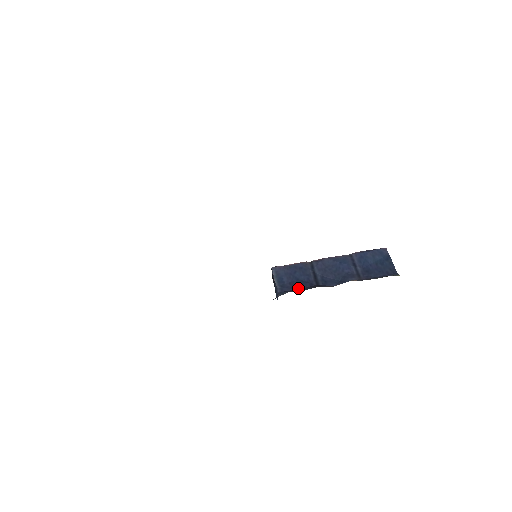
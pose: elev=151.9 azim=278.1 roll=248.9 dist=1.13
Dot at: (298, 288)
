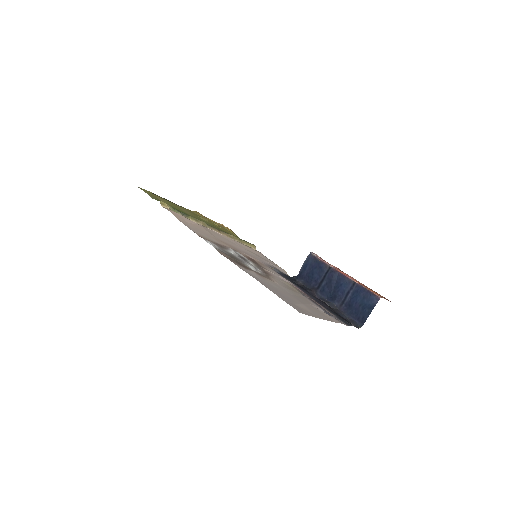
Dot at: (306, 281)
